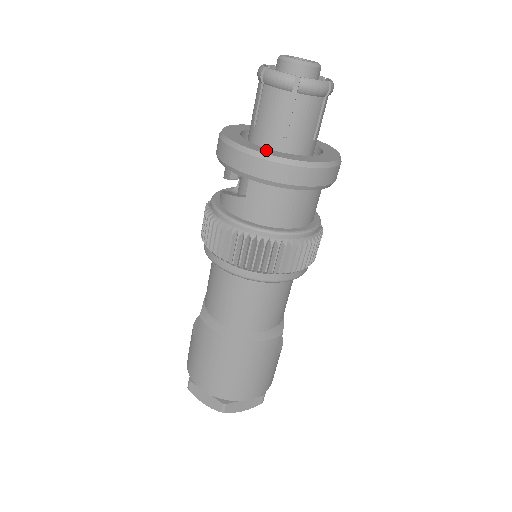
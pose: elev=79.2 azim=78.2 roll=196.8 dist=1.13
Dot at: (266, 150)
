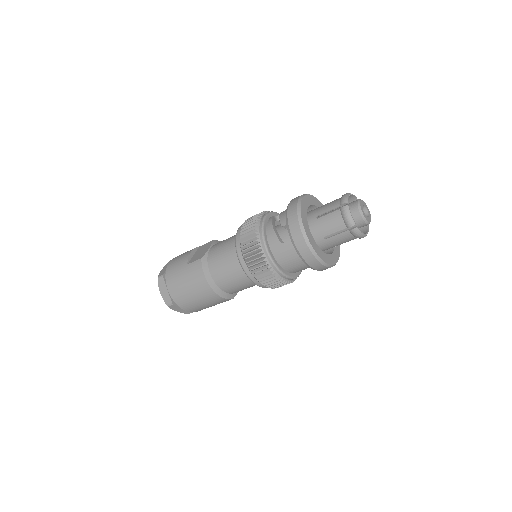
Dot at: (312, 238)
